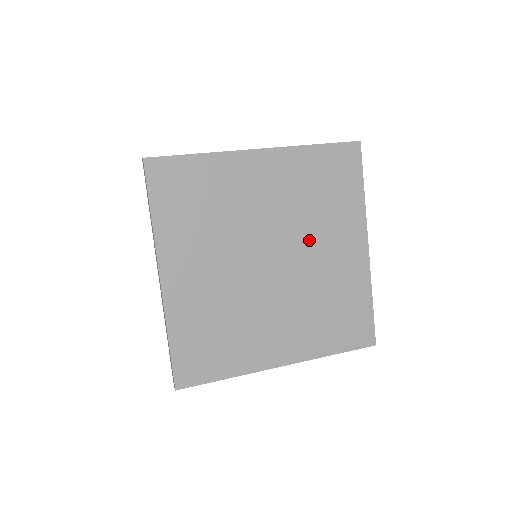
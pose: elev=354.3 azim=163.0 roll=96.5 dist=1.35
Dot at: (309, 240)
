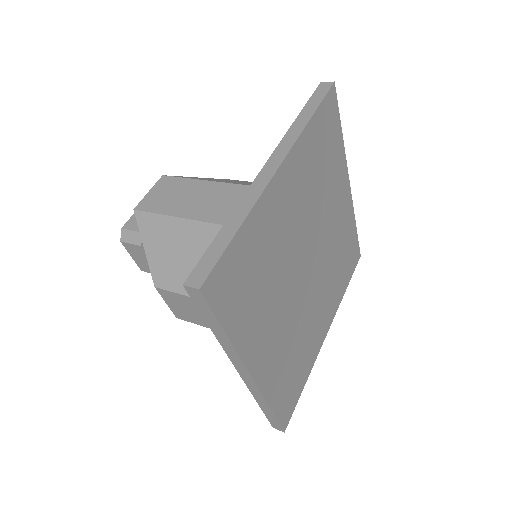
Dot at: (323, 220)
